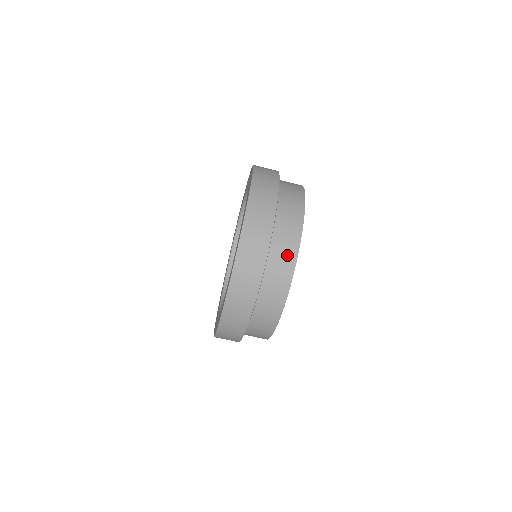
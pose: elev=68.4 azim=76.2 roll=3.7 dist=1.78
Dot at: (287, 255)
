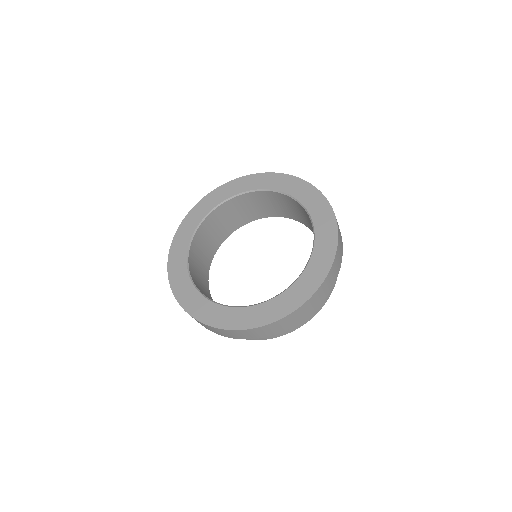
Dot at: occluded
